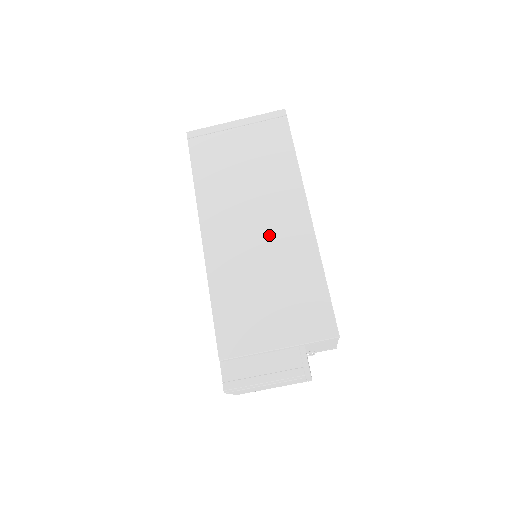
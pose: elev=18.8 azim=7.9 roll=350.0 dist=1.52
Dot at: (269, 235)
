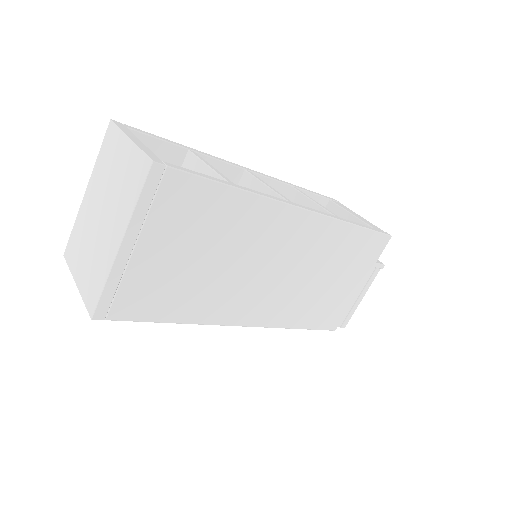
Dot at: (290, 261)
